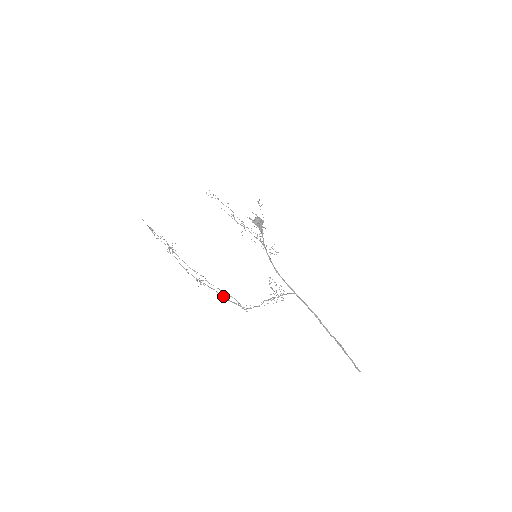
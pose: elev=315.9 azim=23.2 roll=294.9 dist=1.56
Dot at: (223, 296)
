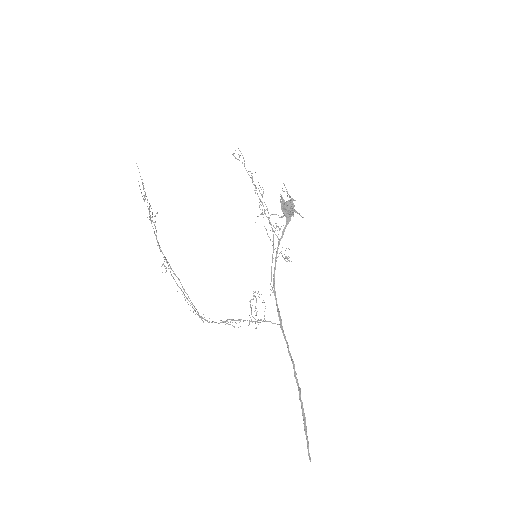
Dot at: (186, 293)
